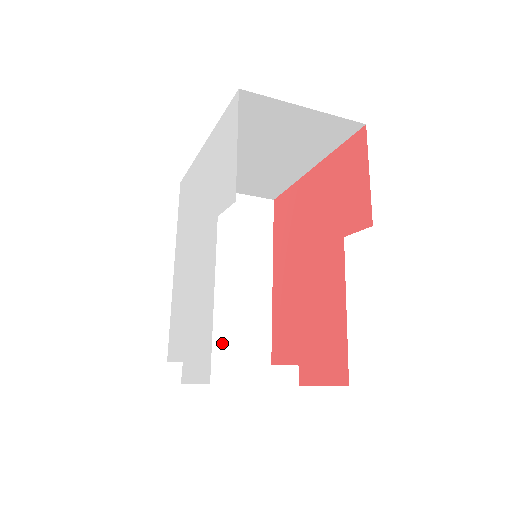
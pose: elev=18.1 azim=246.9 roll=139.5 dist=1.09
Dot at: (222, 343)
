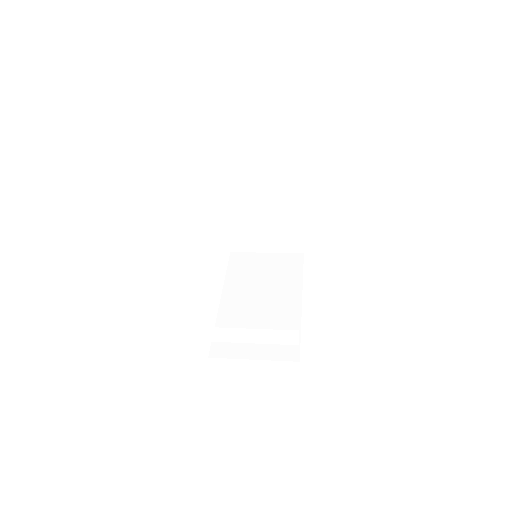
Dot at: (255, 346)
